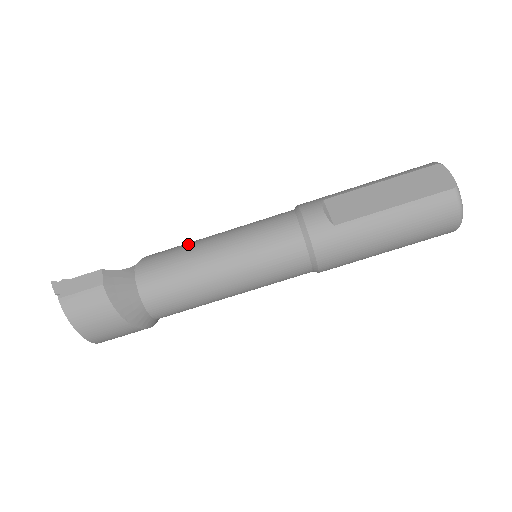
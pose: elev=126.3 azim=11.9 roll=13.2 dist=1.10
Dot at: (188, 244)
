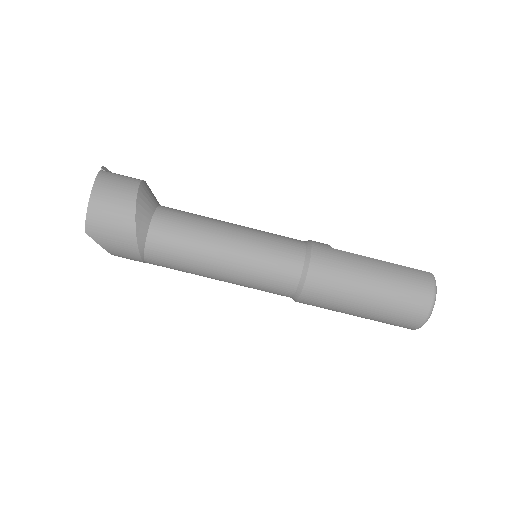
Dot at: occluded
